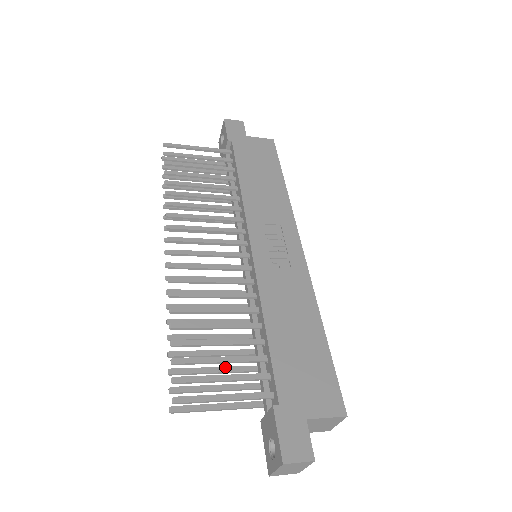
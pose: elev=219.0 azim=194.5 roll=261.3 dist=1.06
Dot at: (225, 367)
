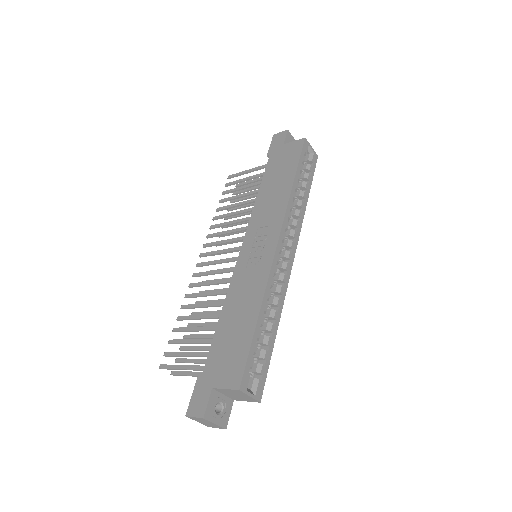
Dot at: (208, 346)
